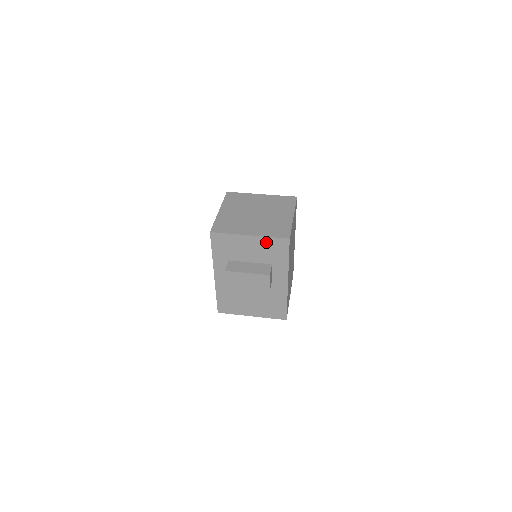
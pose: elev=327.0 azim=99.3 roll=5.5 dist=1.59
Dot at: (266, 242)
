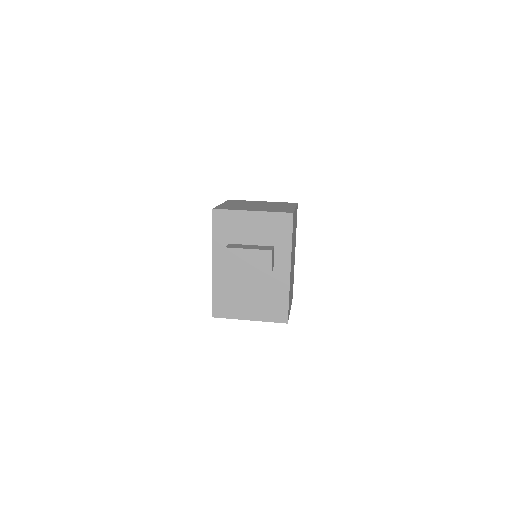
Dot at: (269, 218)
